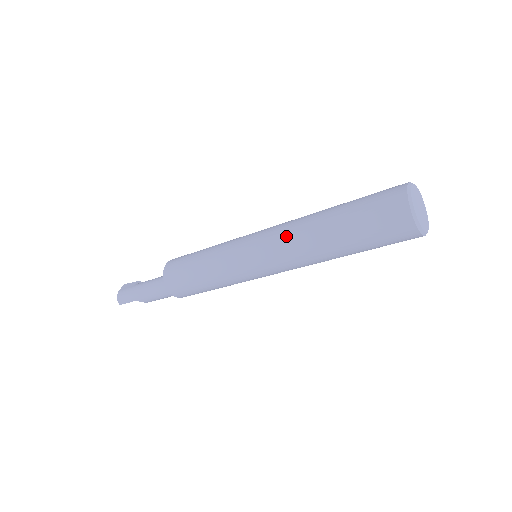
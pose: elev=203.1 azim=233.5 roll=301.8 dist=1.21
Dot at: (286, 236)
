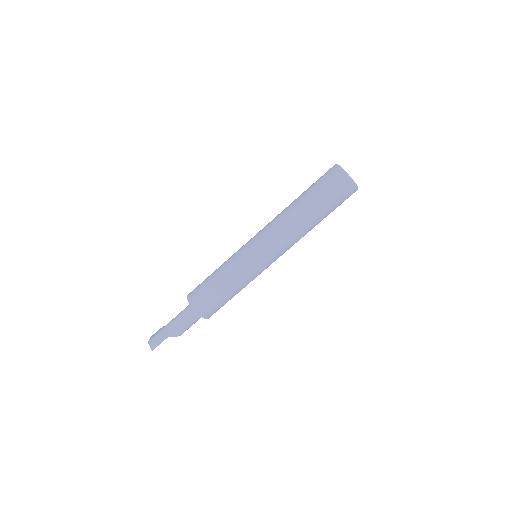
Dot at: (275, 224)
